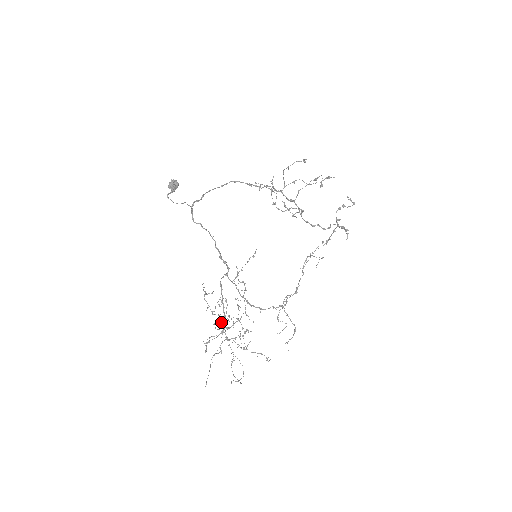
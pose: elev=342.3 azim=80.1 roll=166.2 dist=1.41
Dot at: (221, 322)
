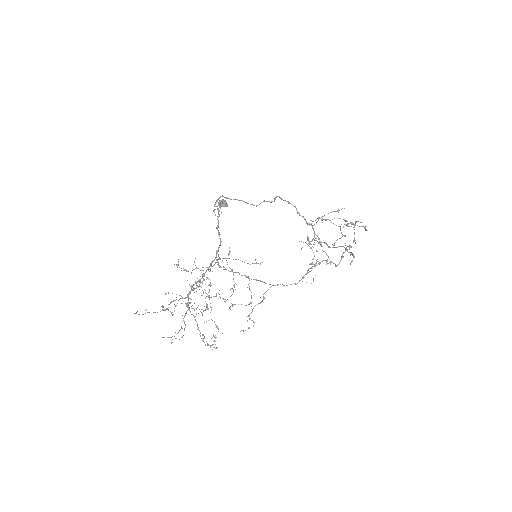
Dot at: (190, 286)
